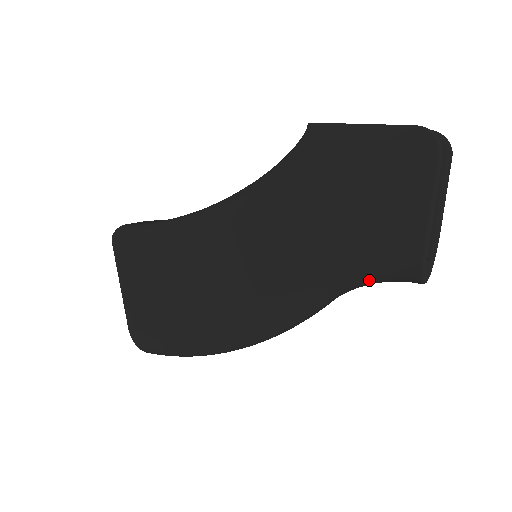
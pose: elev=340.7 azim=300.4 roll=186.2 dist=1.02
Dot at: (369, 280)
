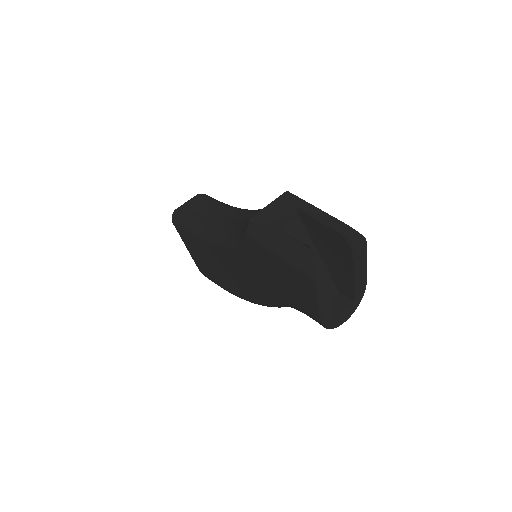
Dot at: occluded
